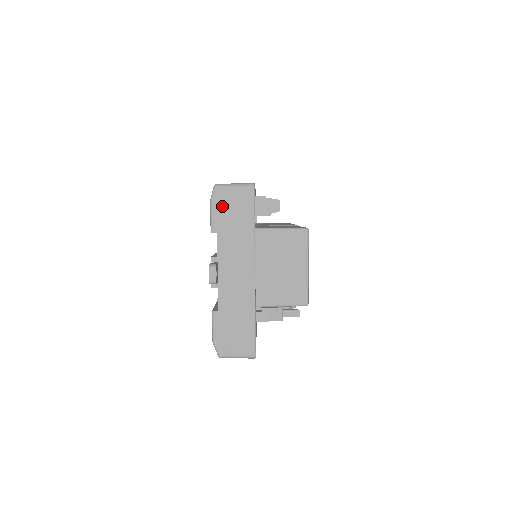
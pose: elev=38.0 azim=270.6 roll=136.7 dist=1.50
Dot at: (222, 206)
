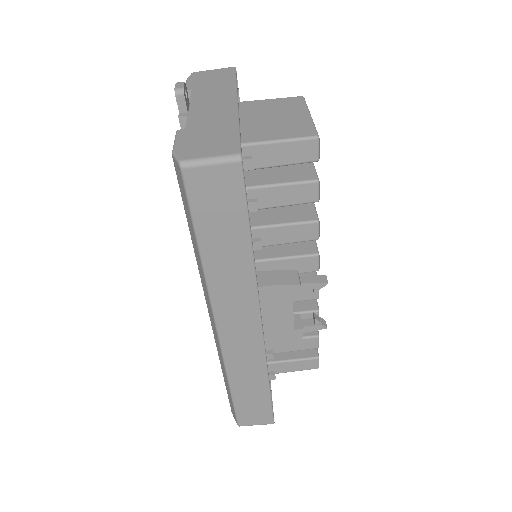
Dot at: (199, 78)
